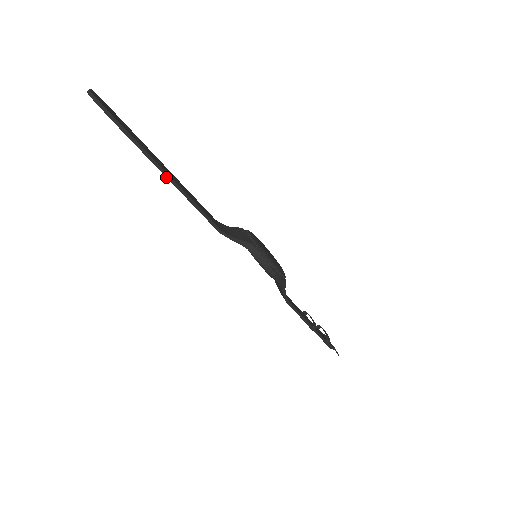
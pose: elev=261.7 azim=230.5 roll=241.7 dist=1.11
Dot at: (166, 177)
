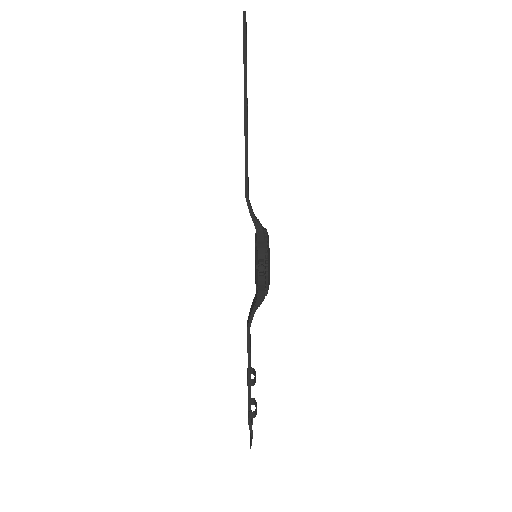
Dot at: (244, 112)
